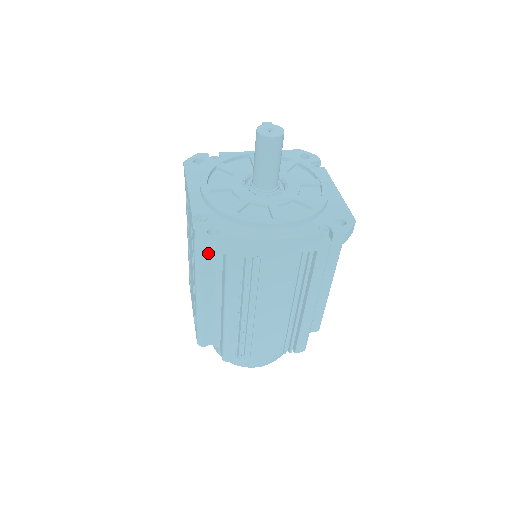
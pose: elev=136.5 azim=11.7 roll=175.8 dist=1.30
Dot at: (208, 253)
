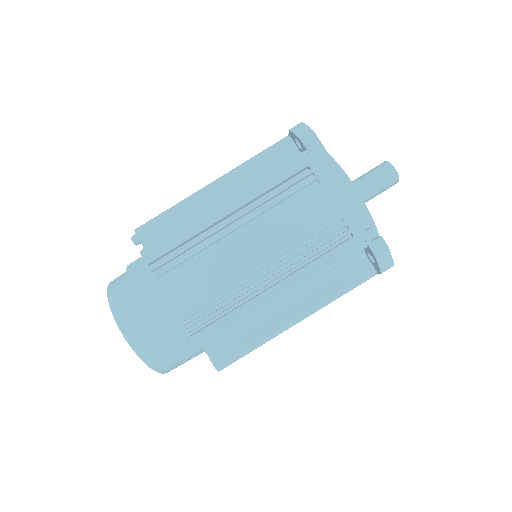
Dot at: (277, 157)
